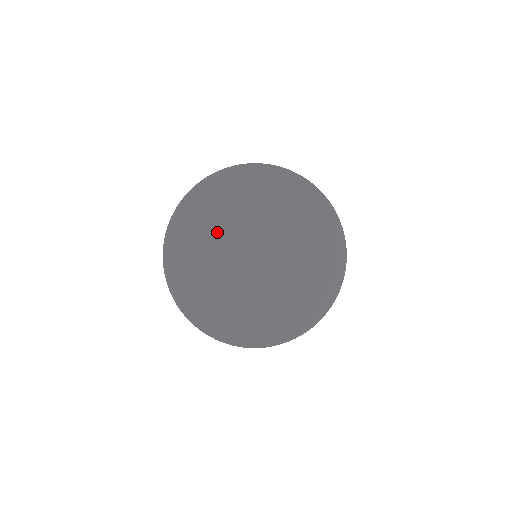
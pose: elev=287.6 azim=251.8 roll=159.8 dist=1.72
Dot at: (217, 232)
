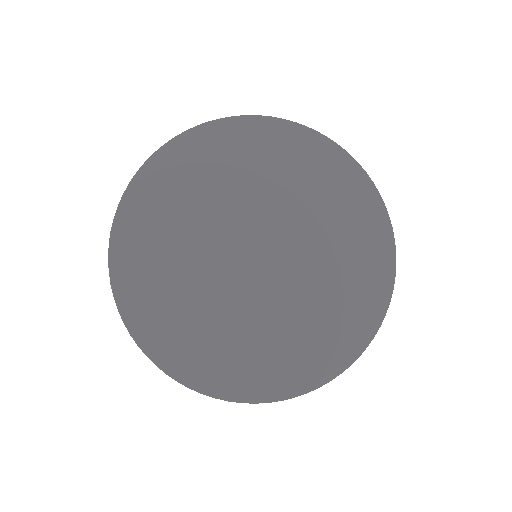
Dot at: (184, 254)
